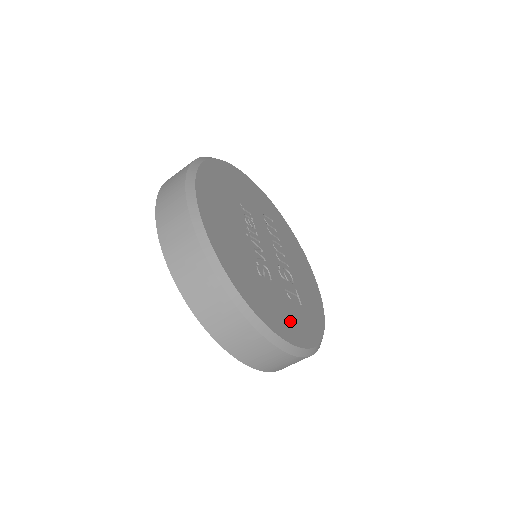
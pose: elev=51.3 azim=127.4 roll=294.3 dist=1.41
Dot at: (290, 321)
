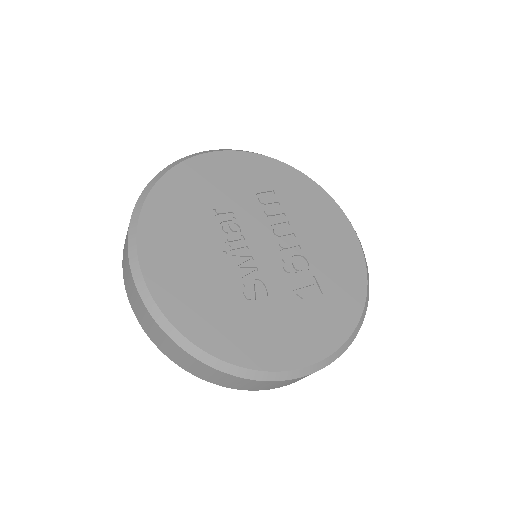
Dot at: (299, 335)
